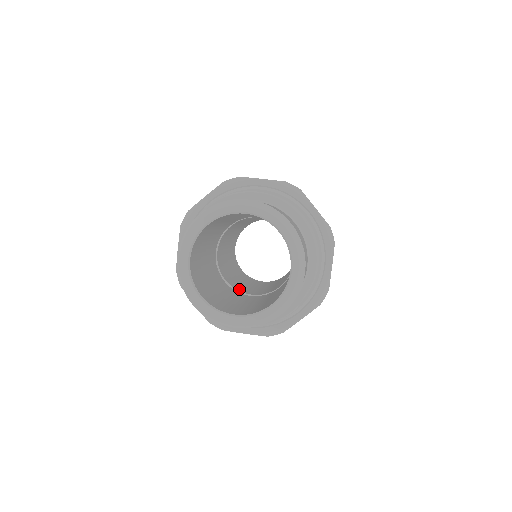
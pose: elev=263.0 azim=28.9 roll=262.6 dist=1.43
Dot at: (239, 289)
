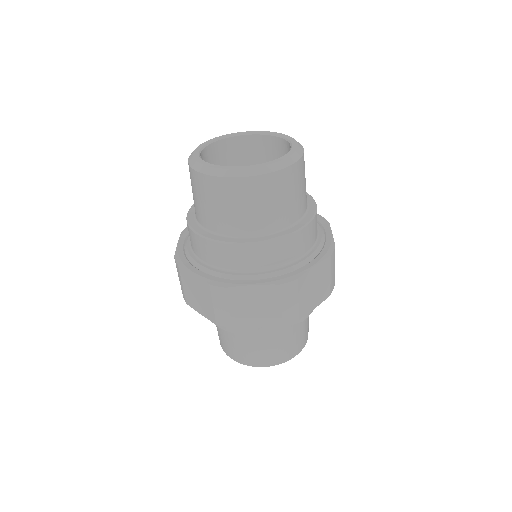
Dot at: occluded
